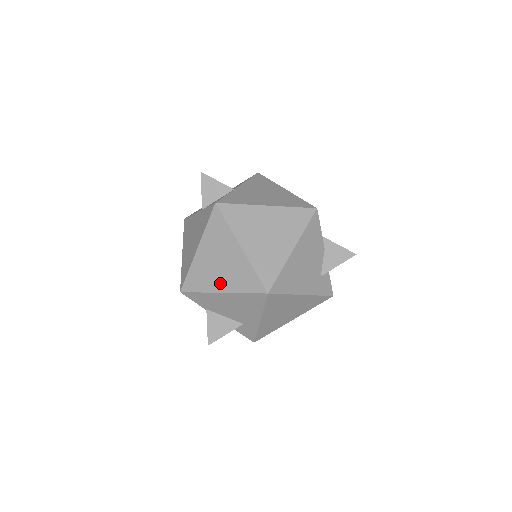
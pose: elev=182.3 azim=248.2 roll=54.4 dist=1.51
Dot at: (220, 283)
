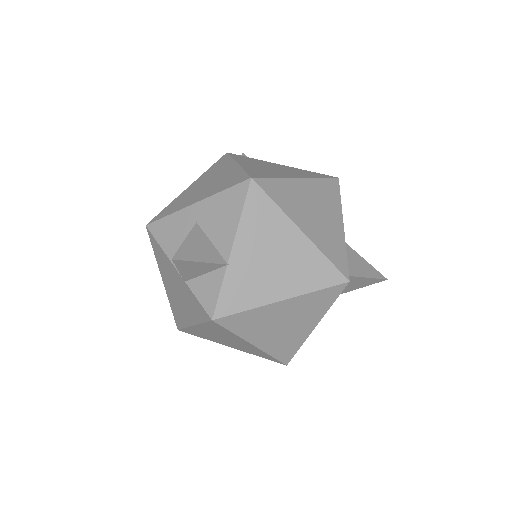
Dot at: (228, 345)
